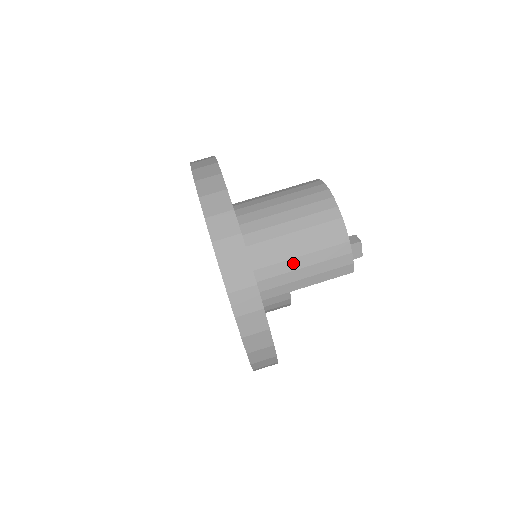
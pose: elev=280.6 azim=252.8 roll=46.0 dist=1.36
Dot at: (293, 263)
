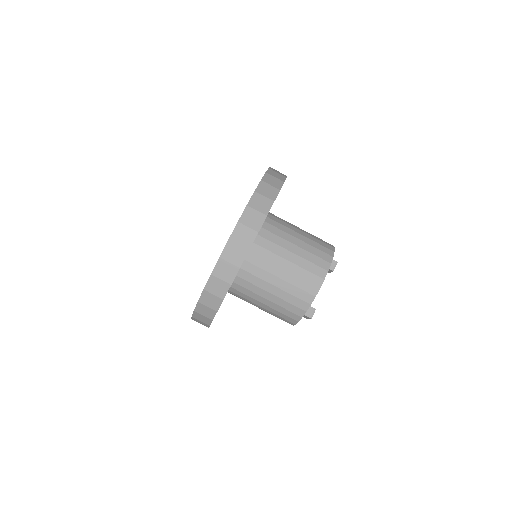
Dot at: (258, 302)
